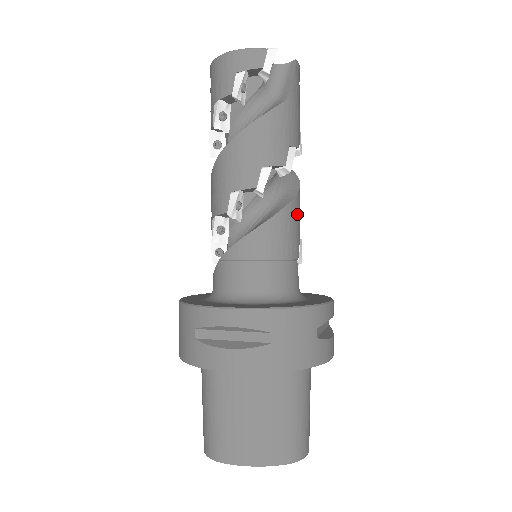
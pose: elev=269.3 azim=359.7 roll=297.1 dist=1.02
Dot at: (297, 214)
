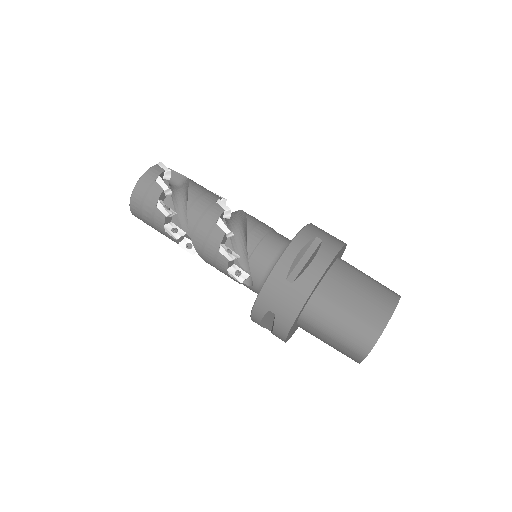
Dot at: occluded
